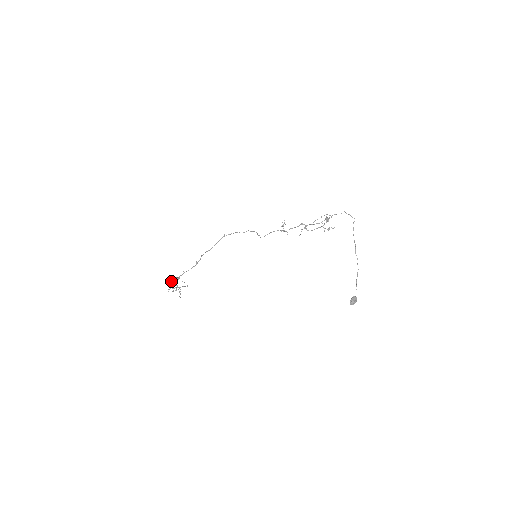
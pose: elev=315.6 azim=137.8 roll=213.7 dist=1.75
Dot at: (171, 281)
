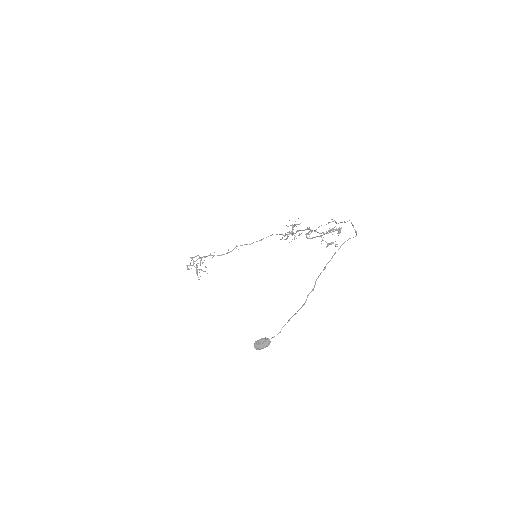
Dot at: (191, 257)
